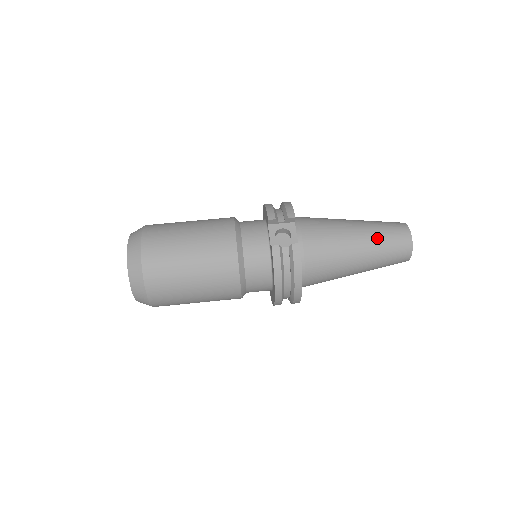
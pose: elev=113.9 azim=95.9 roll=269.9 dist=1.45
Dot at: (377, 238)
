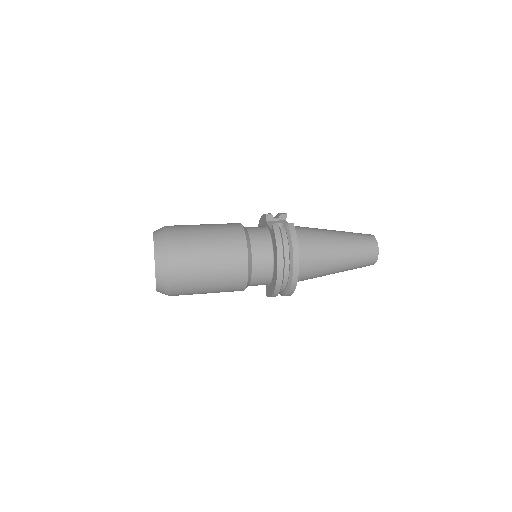
Dot at: (350, 235)
